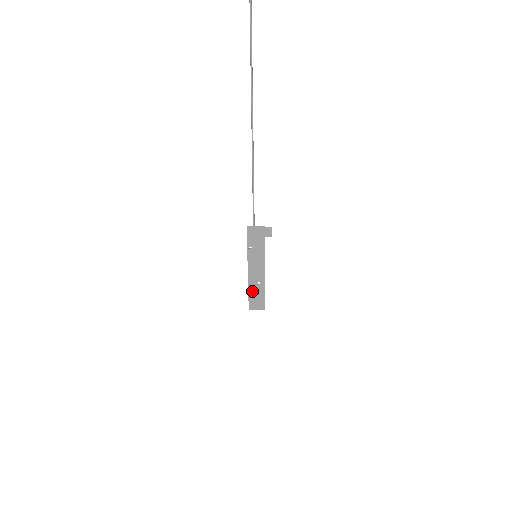
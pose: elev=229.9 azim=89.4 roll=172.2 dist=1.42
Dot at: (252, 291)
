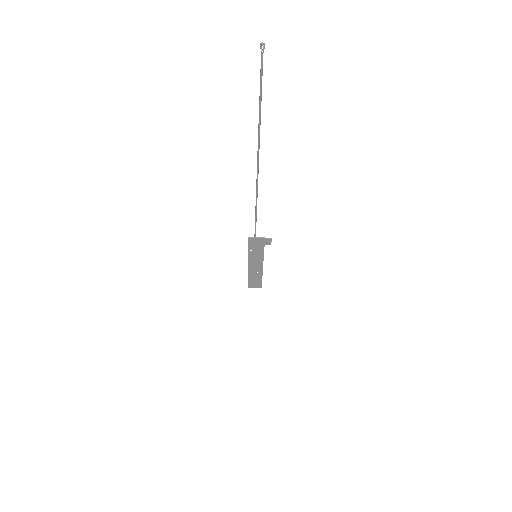
Dot at: (251, 277)
